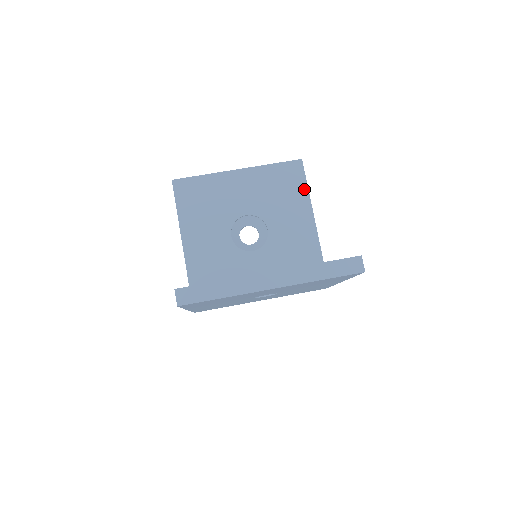
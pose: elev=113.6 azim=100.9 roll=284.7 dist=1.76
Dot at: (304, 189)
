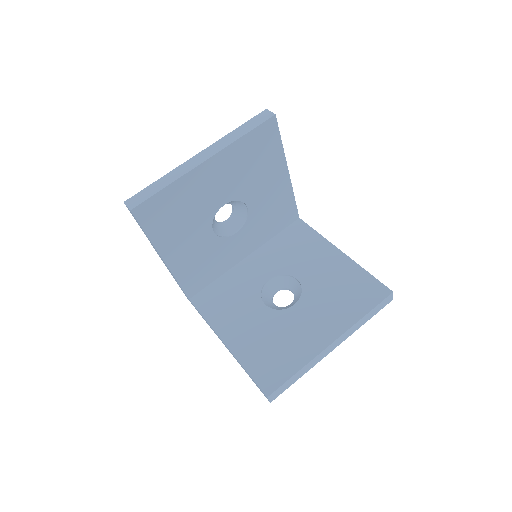
Dot at: (279, 149)
